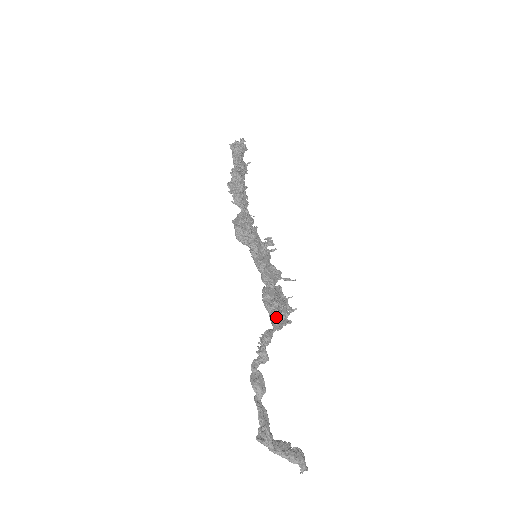
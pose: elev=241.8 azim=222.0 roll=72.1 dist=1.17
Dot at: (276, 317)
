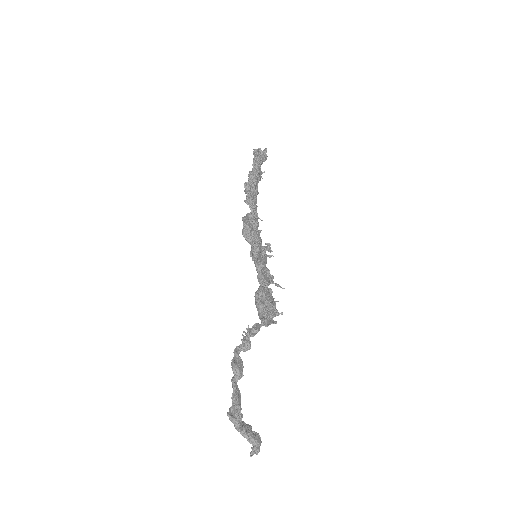
Dot at: (266, 315)
